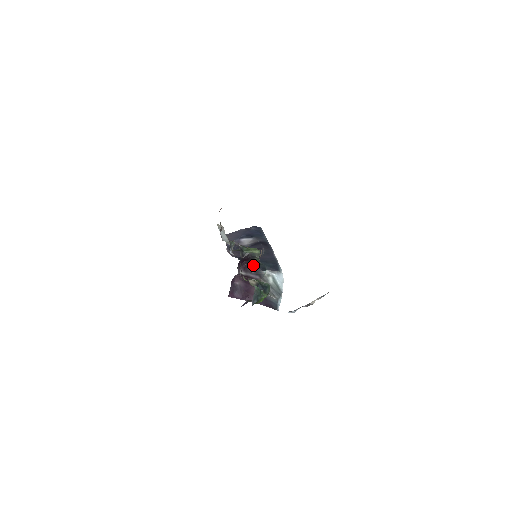
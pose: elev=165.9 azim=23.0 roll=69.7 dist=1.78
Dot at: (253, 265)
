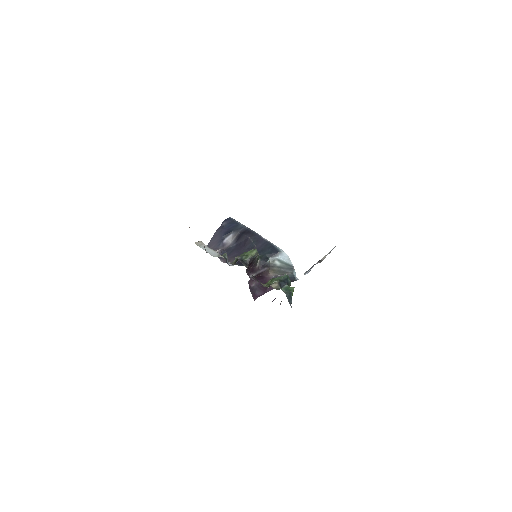
Dot at: (257, 263)
